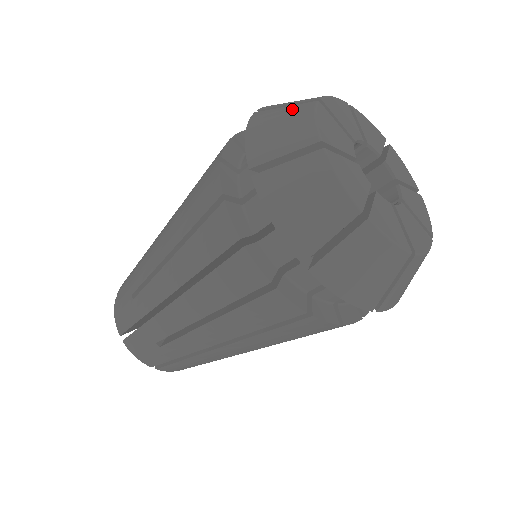
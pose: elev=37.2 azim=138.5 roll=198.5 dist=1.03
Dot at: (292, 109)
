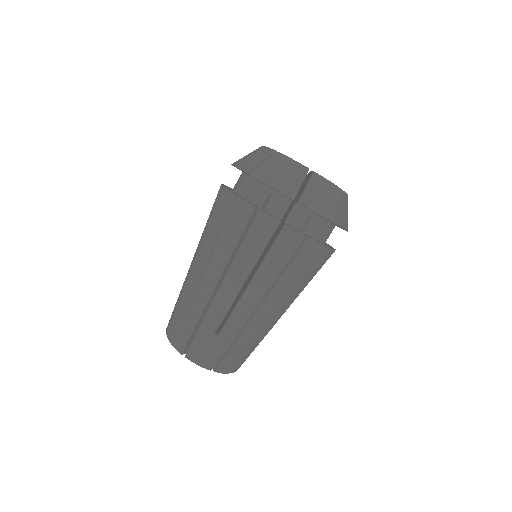
Dot at: (251, 152)
